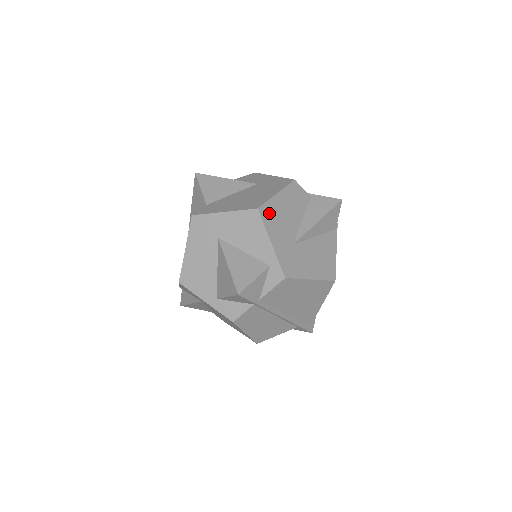
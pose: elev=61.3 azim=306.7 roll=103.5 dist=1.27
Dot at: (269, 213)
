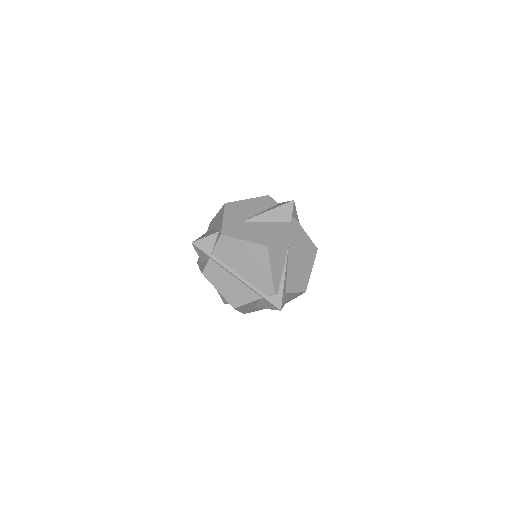
Dot at: (233, 206)
